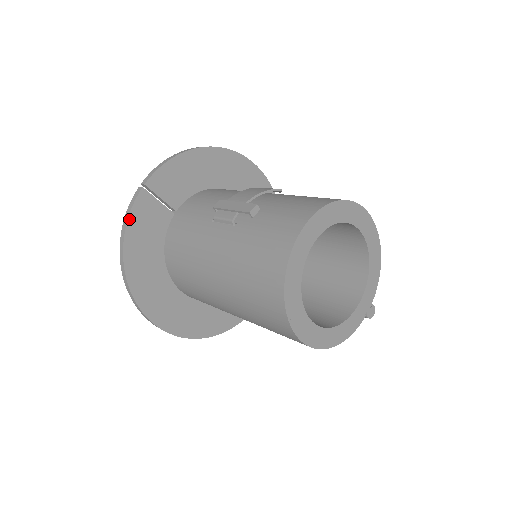
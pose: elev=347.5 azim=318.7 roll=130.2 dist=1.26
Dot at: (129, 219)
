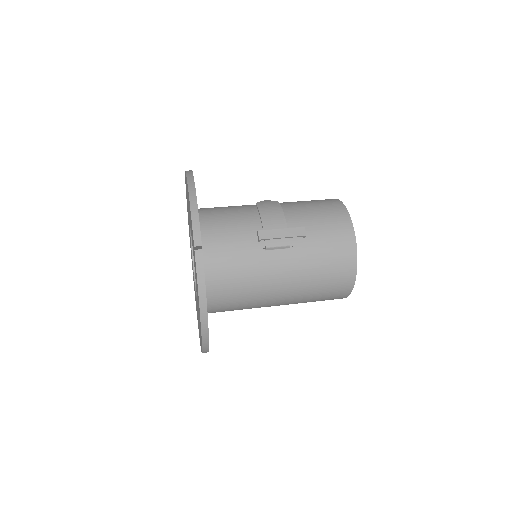
Dot at: occluded
